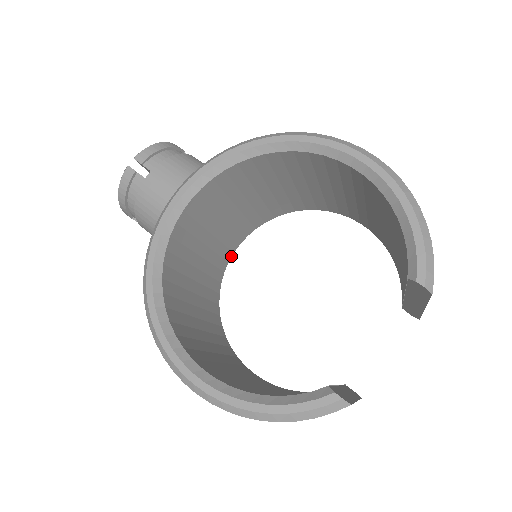
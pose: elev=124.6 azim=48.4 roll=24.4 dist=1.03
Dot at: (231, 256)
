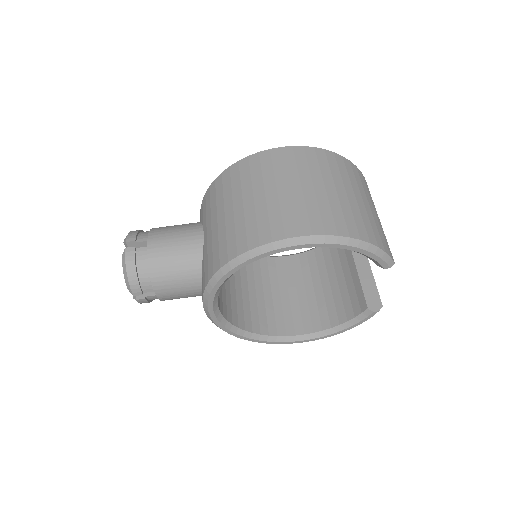
Dot at: occluded
